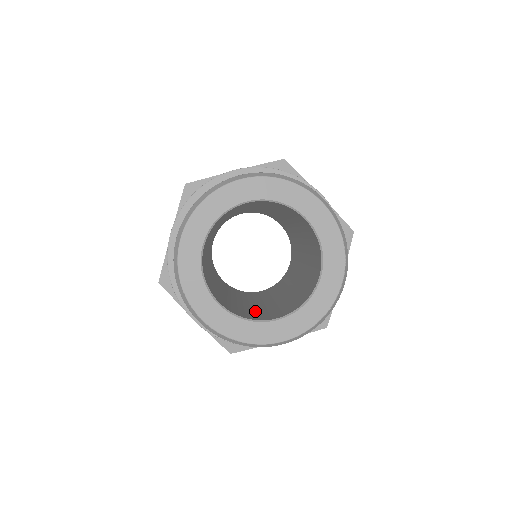
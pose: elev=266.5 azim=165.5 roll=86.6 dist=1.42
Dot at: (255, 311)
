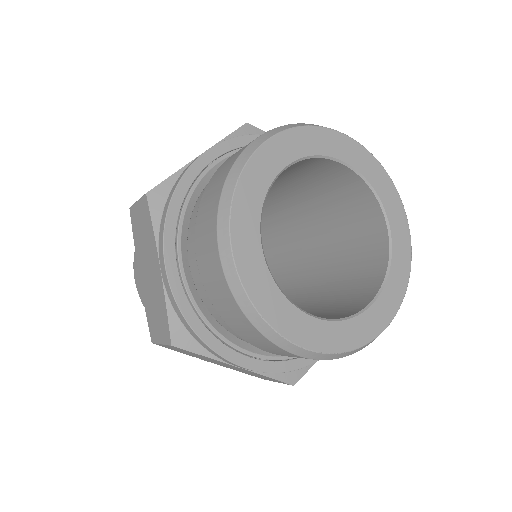
Dot at: (314, 313)
